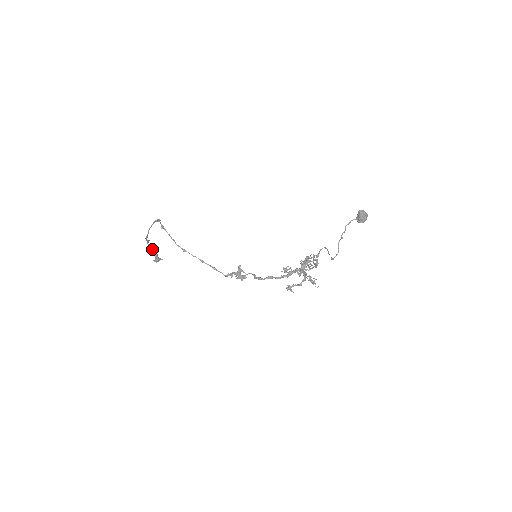
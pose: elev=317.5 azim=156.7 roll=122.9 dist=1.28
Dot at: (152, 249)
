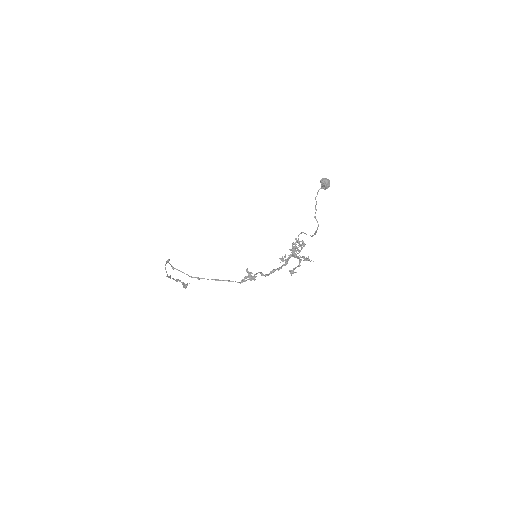
Dot at: (177, 280)
